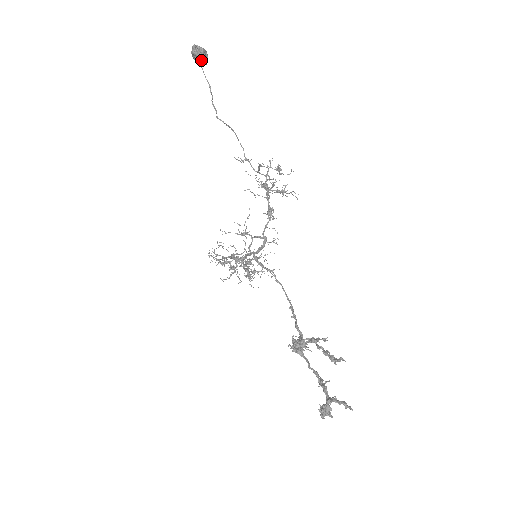
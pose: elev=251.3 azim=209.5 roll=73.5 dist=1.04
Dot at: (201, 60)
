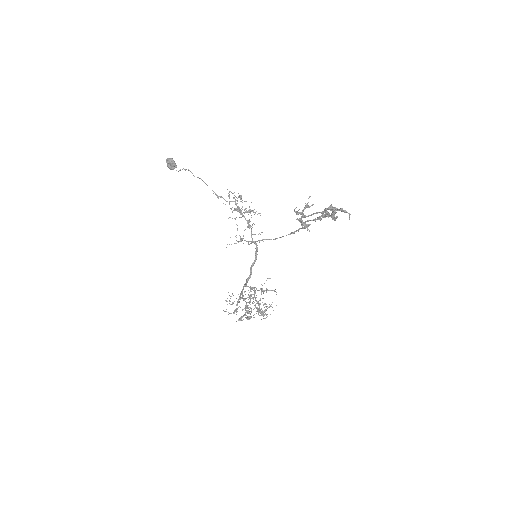
Dot at: (173, 164)
